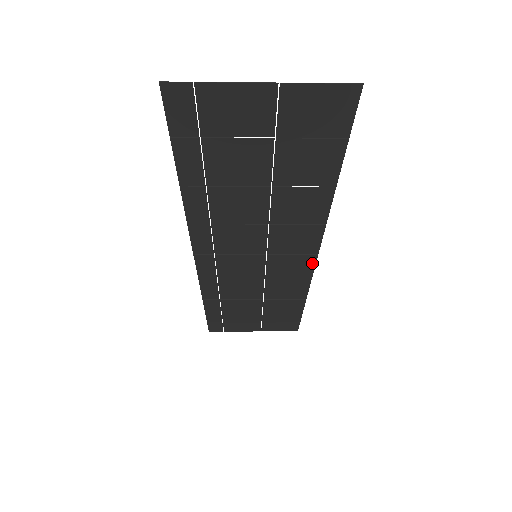
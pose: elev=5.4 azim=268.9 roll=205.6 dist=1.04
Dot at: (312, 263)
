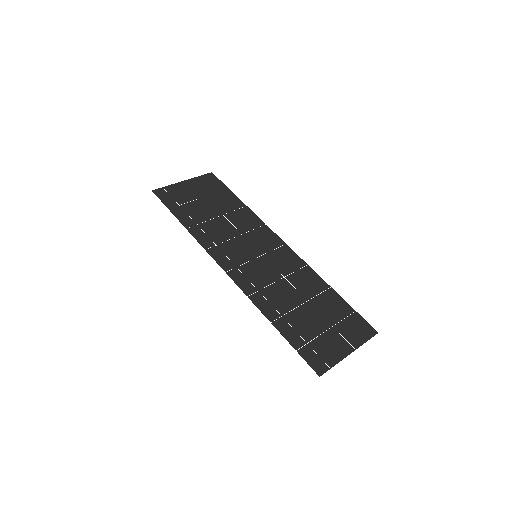
Dot at: (277, 238)
